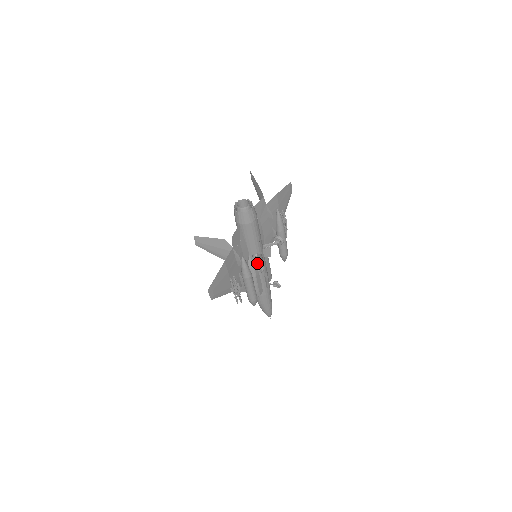
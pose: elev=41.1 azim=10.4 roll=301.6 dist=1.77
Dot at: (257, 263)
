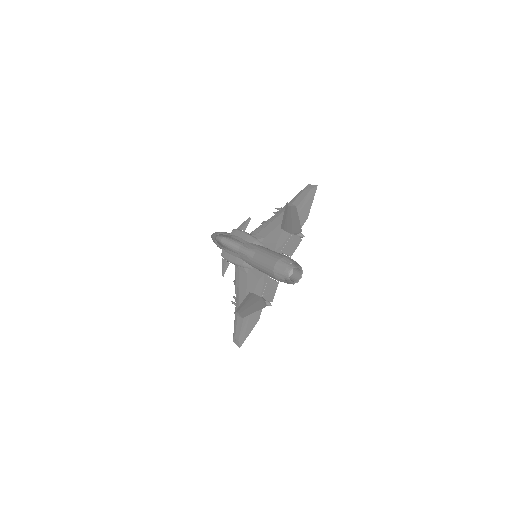
Dot at: occluded
